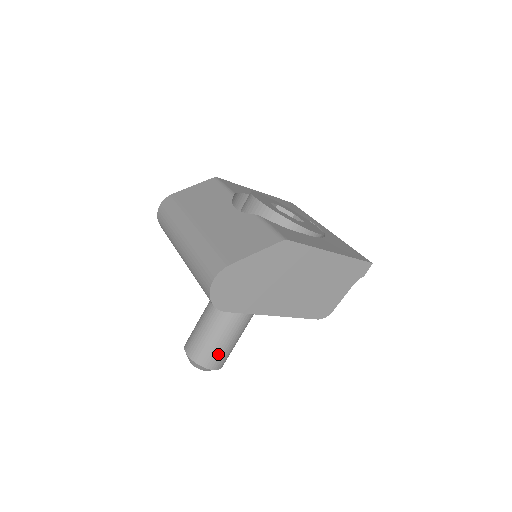
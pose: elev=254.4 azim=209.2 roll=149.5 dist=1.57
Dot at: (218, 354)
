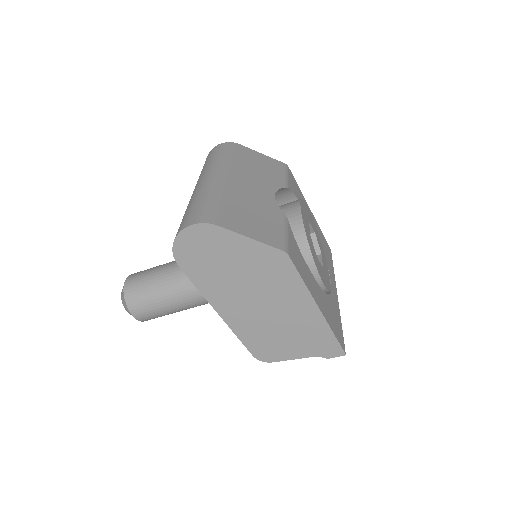
Dot at: (148, 306)
